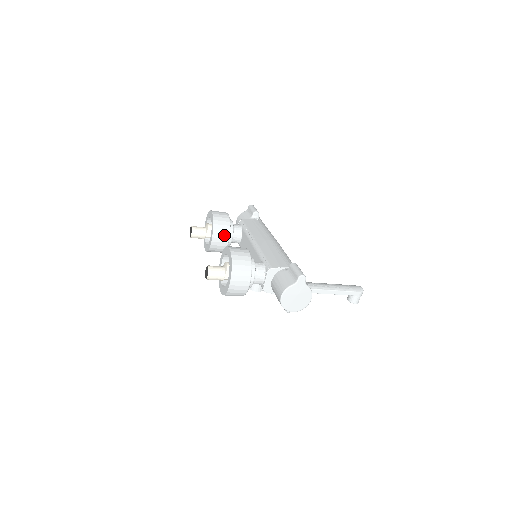
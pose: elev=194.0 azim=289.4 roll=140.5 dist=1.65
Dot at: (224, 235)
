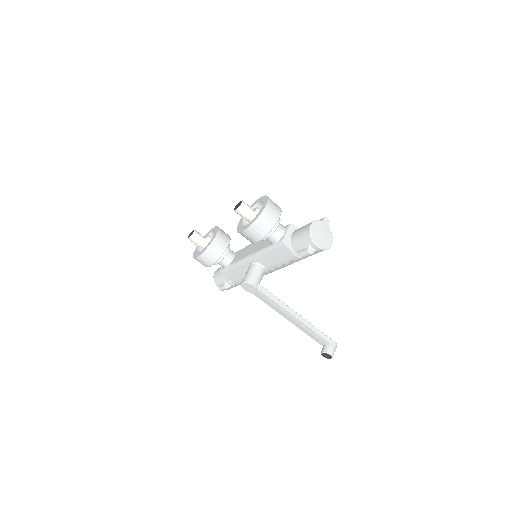
Dot at: (226, 239)
